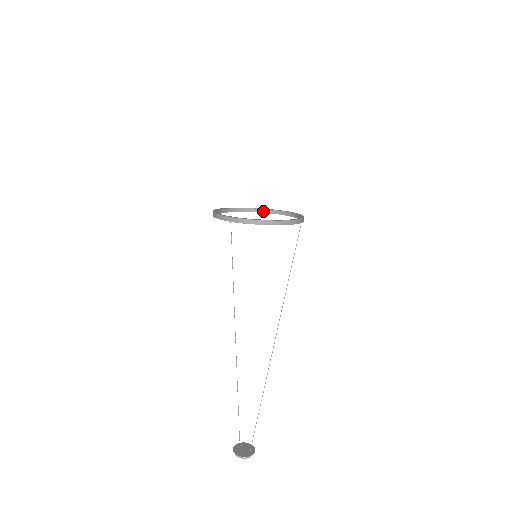
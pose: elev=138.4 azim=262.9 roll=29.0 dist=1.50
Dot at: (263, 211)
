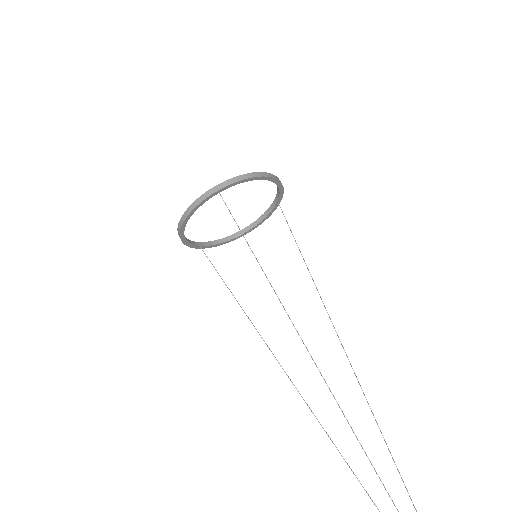
Dot at: (222, 241)
